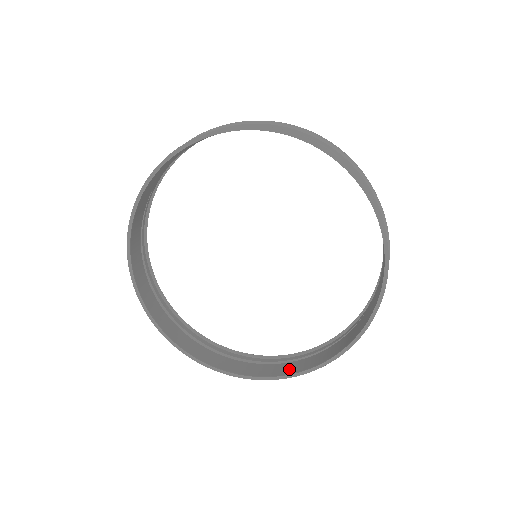
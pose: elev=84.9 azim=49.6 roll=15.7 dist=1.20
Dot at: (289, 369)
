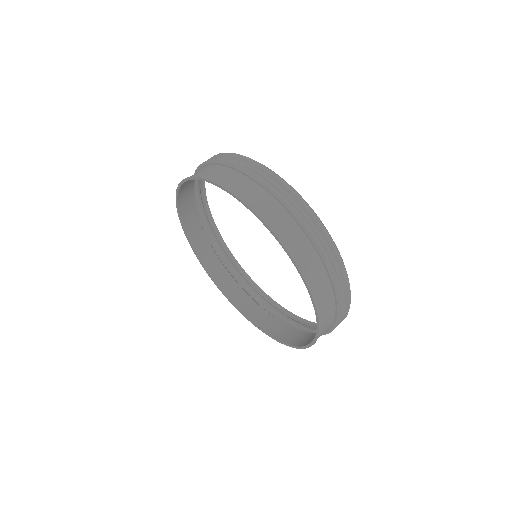
Dot at: (224, 283)
